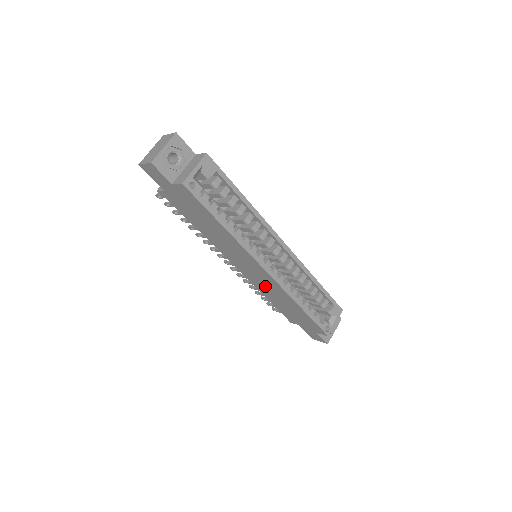
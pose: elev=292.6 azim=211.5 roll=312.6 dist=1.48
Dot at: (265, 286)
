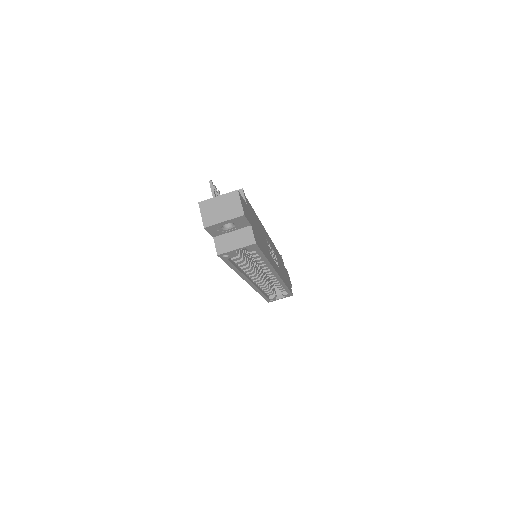
Dot at: occluded
